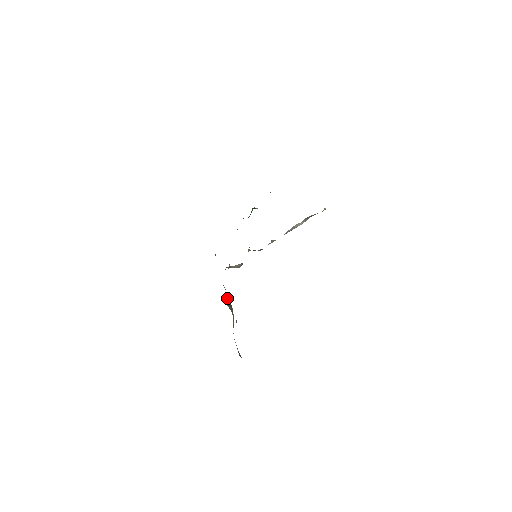
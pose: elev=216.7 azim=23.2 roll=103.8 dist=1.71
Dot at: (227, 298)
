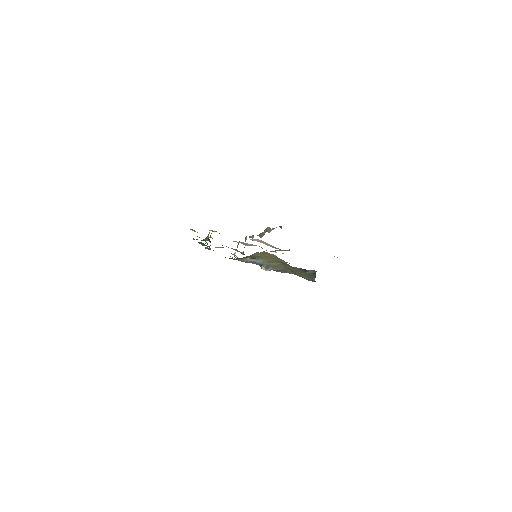
Dot at: (262, 266)
